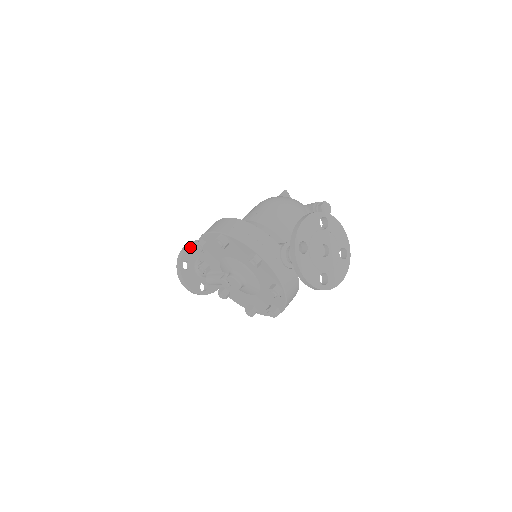
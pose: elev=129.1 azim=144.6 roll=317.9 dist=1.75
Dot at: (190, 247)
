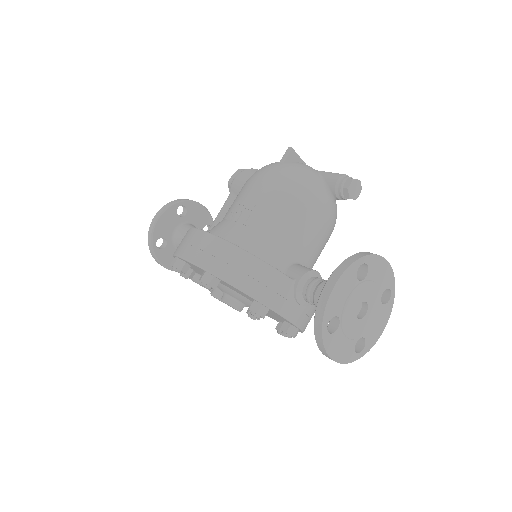
Dot at: (162, 218)
